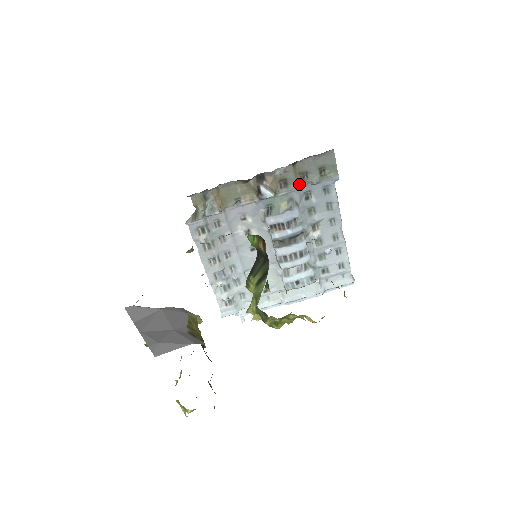
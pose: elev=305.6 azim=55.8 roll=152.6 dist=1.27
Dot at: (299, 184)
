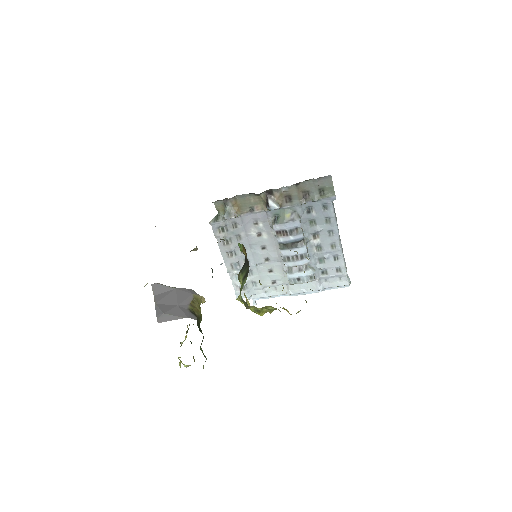
Dot at: (301, 200)
